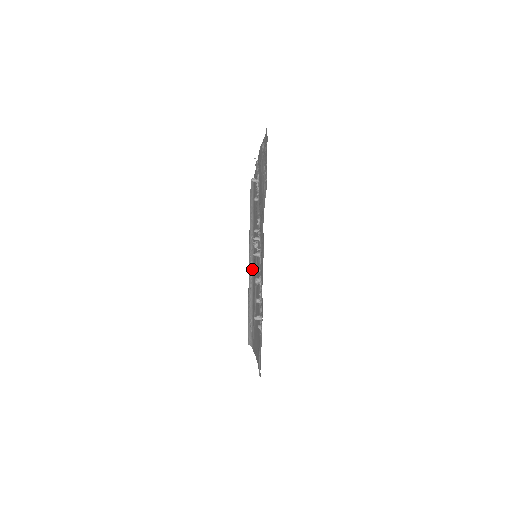
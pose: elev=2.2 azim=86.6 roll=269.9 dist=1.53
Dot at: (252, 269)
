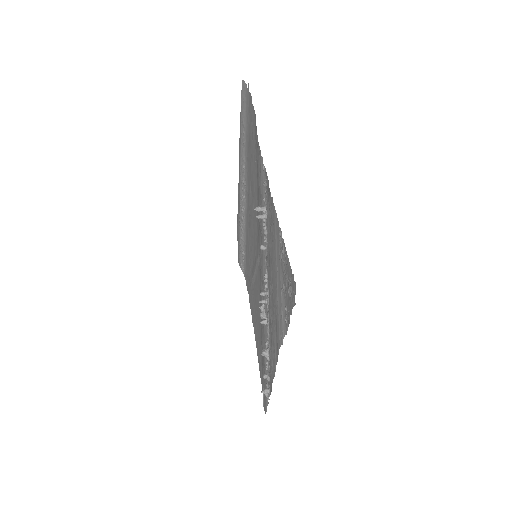
Dot at: (245, 207)
